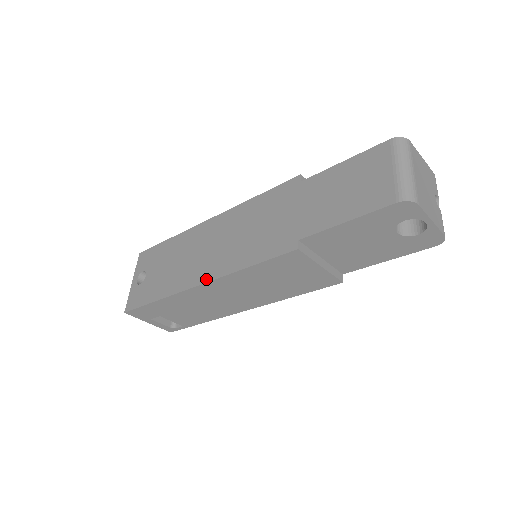
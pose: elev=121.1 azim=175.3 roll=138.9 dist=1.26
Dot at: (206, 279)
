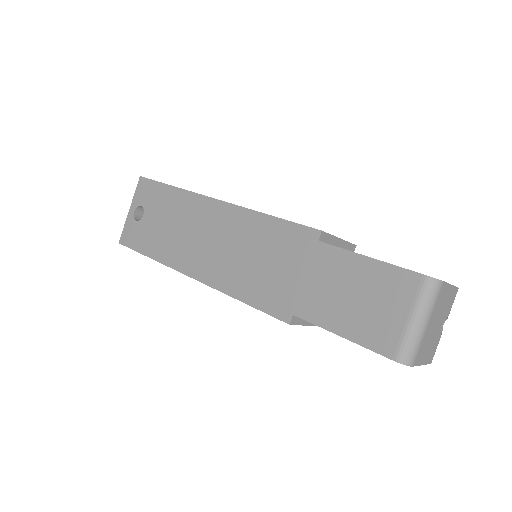
Dot at: (200, 277)
